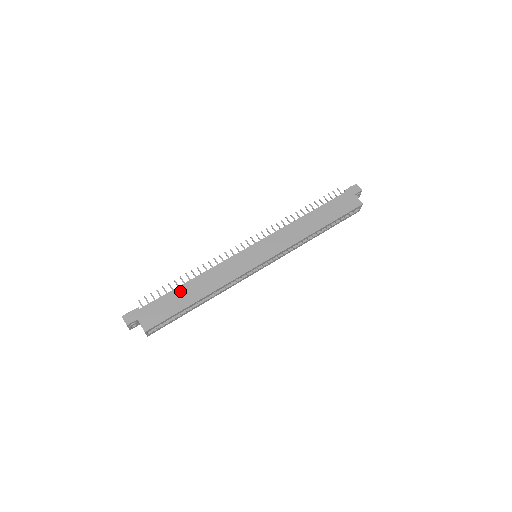
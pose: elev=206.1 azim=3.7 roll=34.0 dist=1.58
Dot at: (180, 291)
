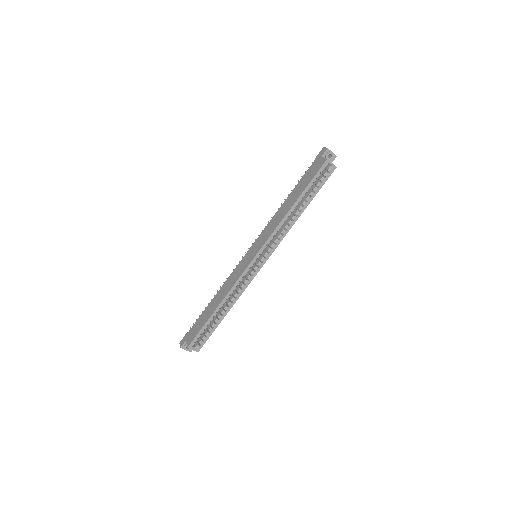
Dot at: (207, 309)
